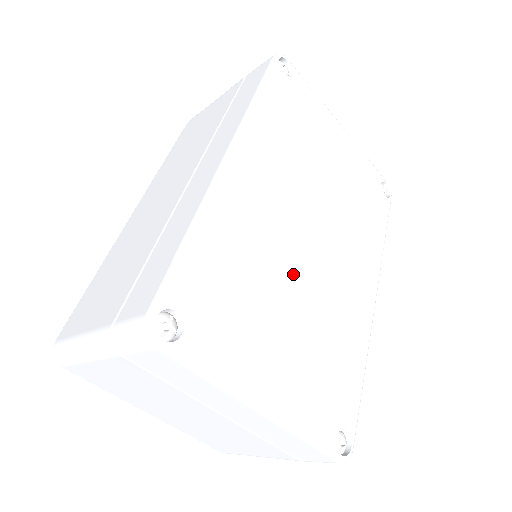
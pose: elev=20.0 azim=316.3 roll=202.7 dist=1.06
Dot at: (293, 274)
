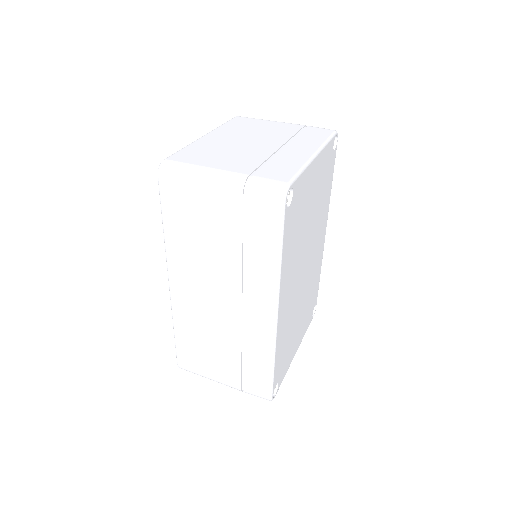
Dot at: (300, 300)
